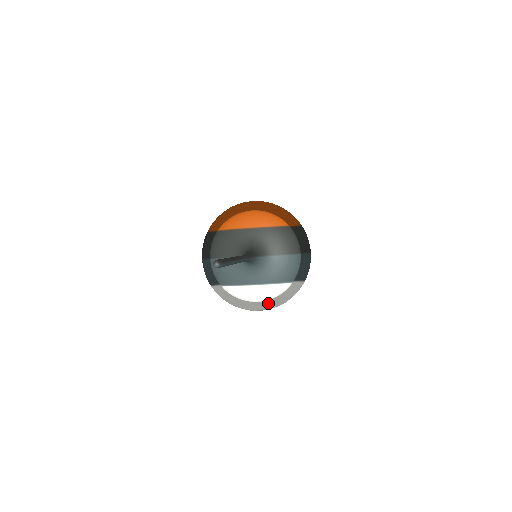
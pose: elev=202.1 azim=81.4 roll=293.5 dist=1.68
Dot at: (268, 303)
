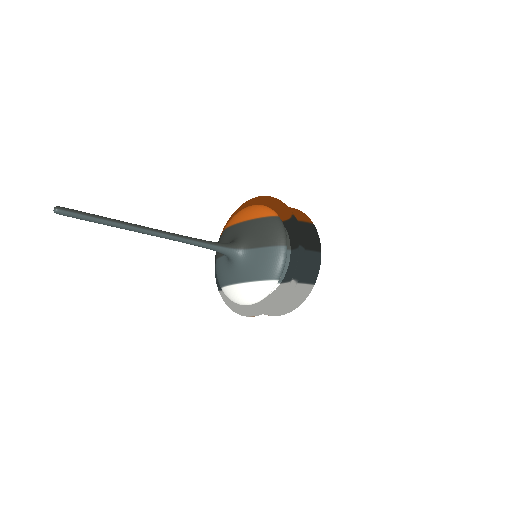
Dot at: (263, 309)
